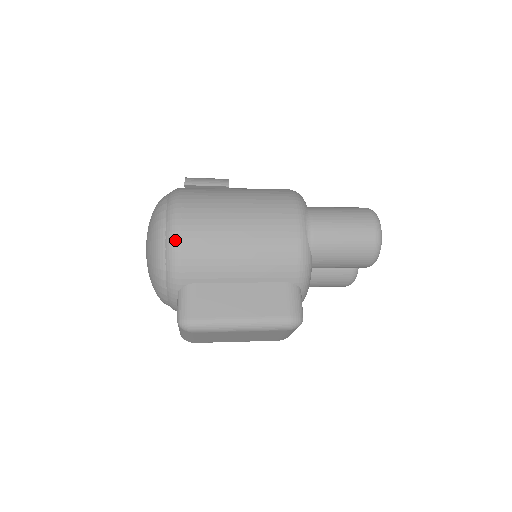
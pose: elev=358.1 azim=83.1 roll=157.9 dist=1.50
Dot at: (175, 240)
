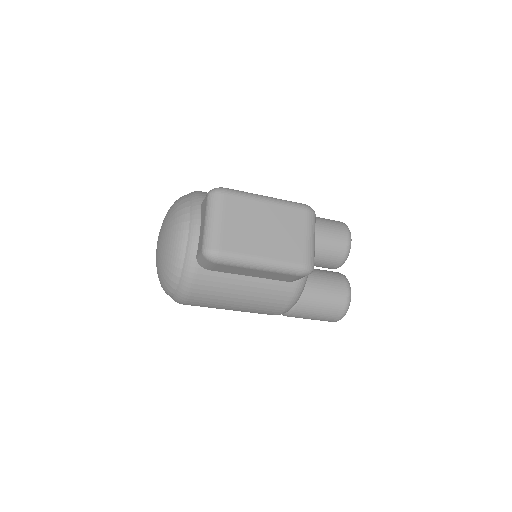
Dot at: occluded
